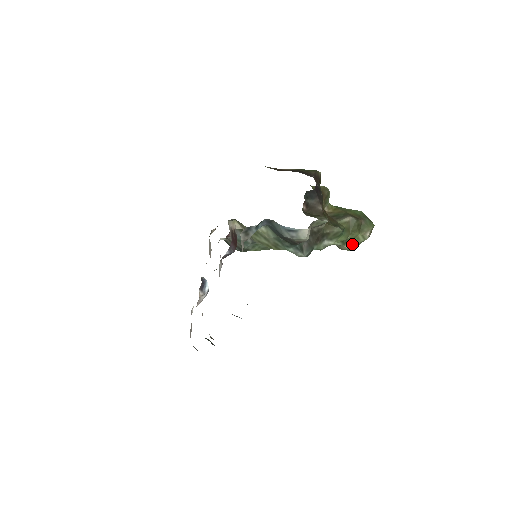
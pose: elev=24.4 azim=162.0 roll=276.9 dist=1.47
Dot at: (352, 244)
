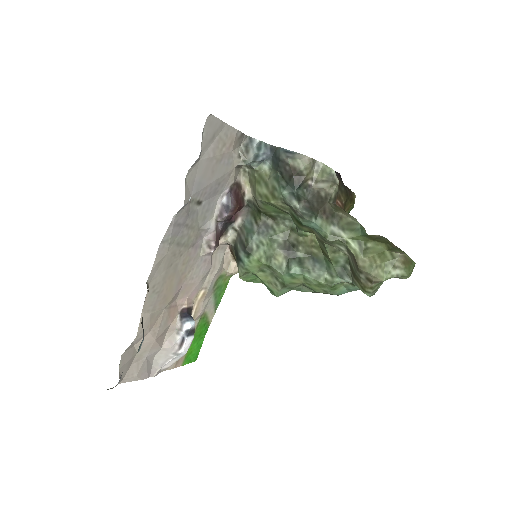
Dot at: (375, 259)
